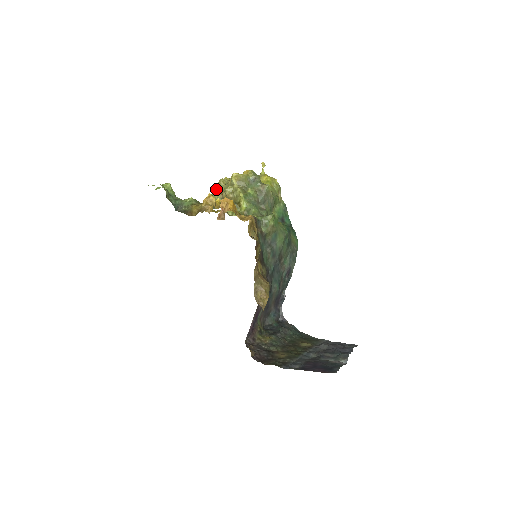
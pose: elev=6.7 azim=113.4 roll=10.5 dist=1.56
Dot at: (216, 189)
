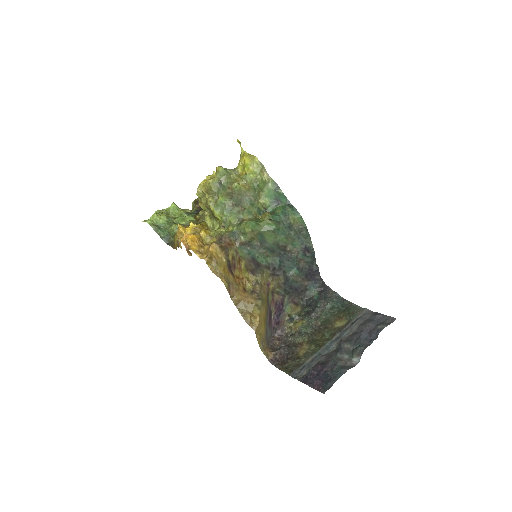
Dot at: (199, 198)
